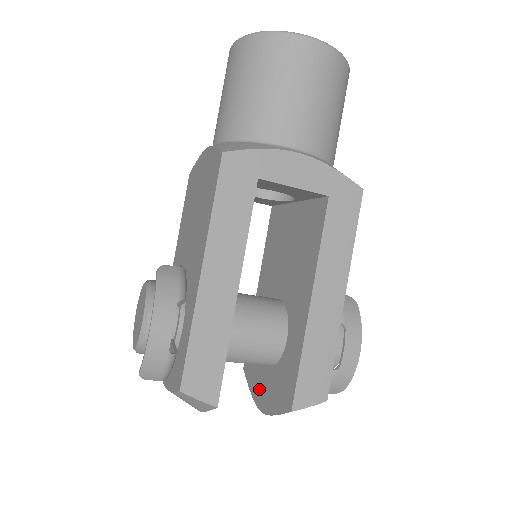
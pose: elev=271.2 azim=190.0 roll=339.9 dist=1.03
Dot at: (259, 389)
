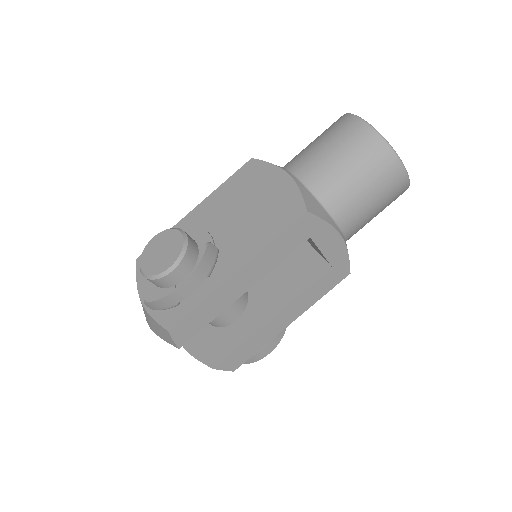
Dot at: occluded
